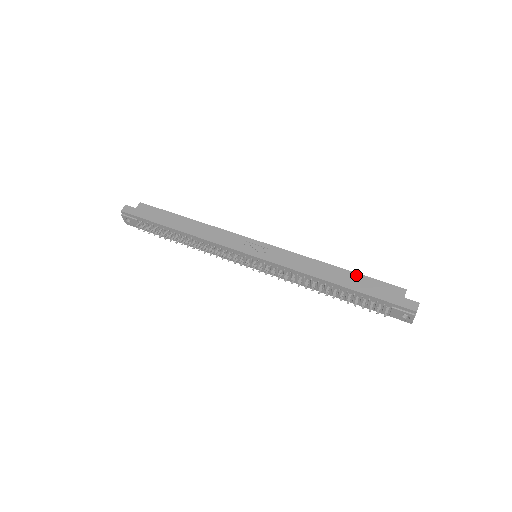
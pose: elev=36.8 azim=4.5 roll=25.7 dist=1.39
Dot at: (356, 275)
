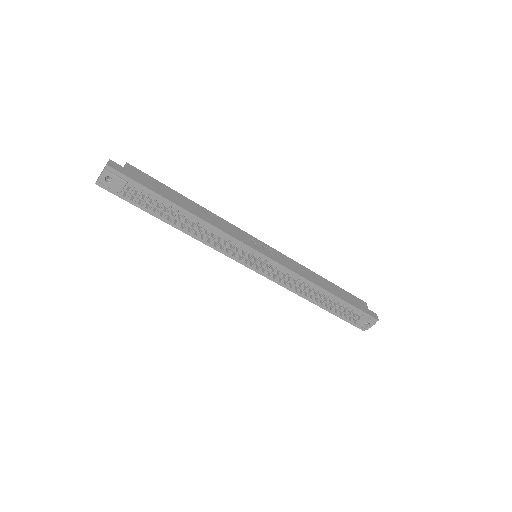
Dot at: (337, 287)
